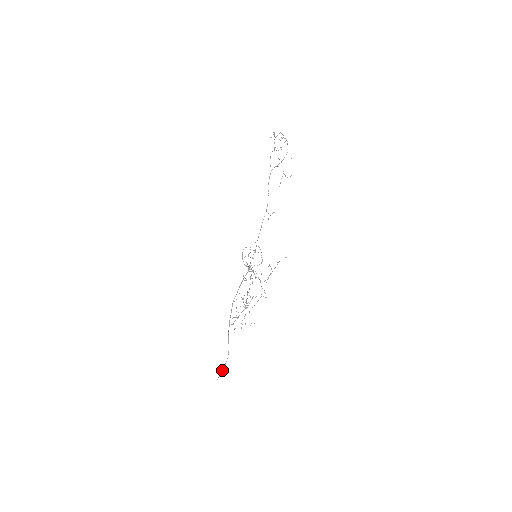
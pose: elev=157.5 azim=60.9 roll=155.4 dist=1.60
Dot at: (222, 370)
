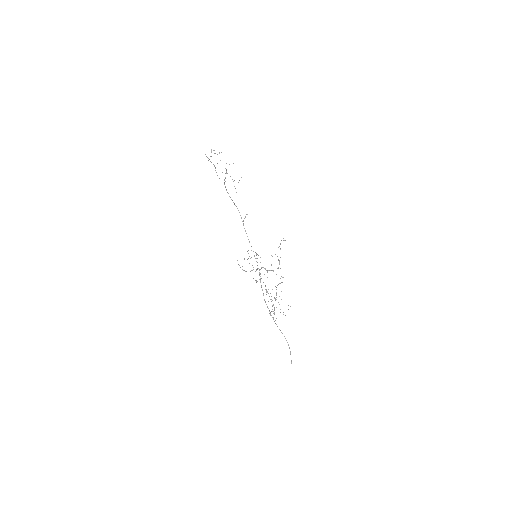
Dot at: occluded
